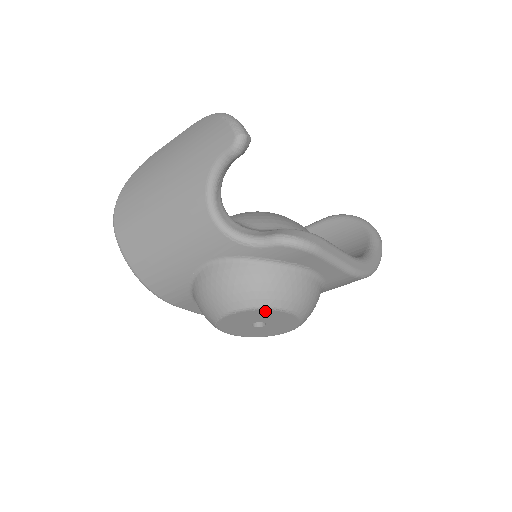
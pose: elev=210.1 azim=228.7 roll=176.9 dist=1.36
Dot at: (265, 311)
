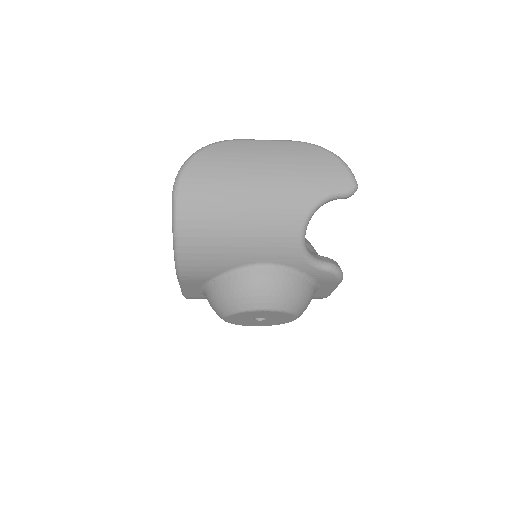
Dot at: (288, 314)
